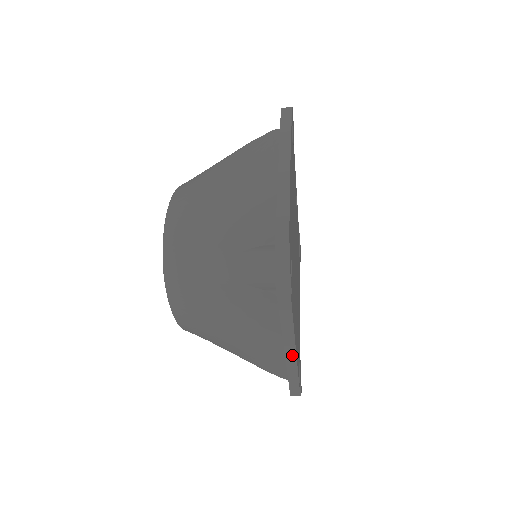
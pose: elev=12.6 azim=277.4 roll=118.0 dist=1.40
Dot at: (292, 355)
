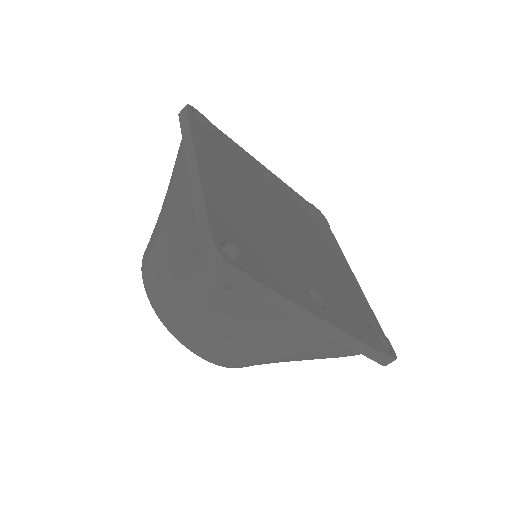
Dot at: (330, 329)
